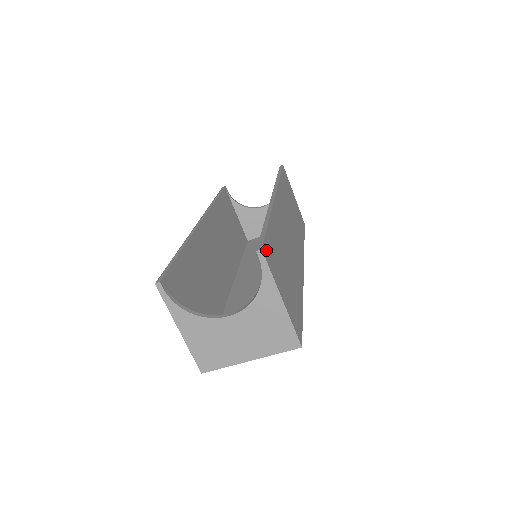
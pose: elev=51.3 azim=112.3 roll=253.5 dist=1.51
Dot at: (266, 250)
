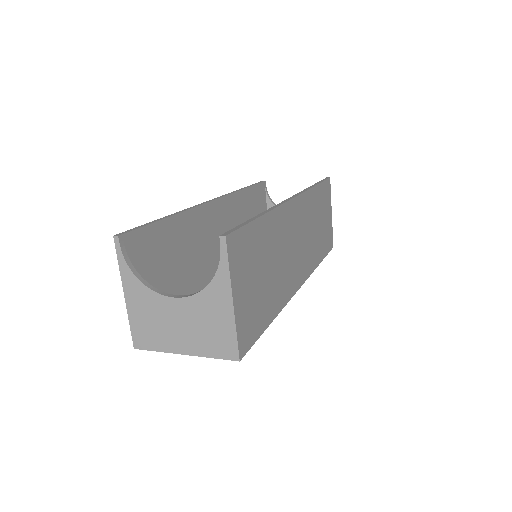
Dot at: (235, 240)
